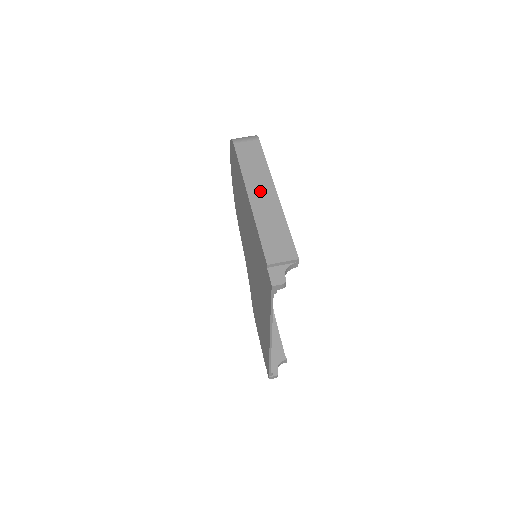
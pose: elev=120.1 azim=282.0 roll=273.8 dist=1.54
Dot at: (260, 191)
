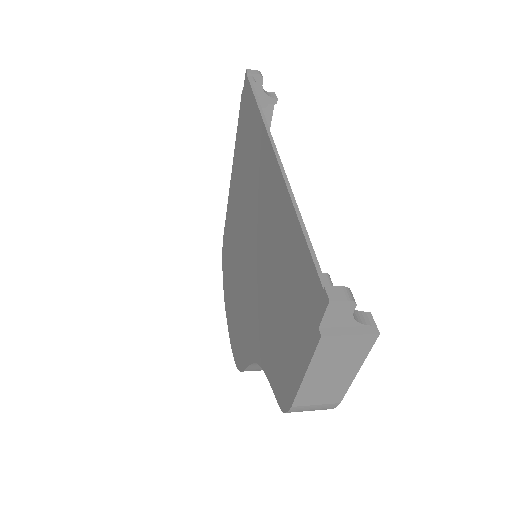
Dot at: occluded
